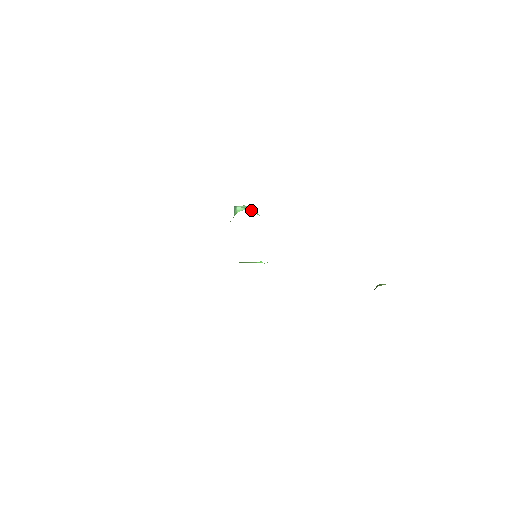
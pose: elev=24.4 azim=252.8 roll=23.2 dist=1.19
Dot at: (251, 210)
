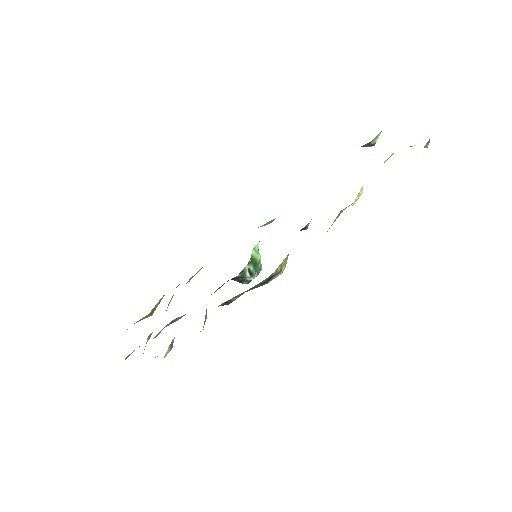
Dot at: occluded
